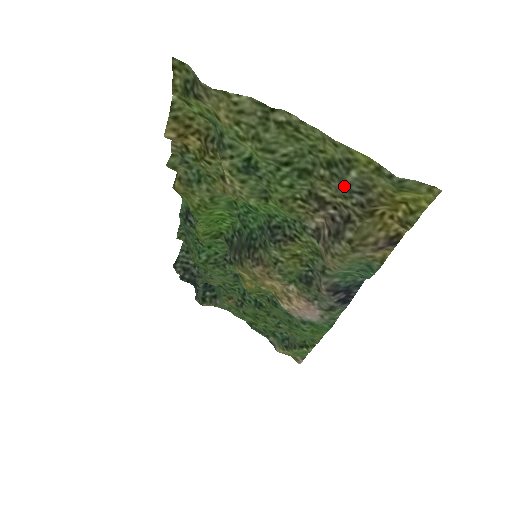
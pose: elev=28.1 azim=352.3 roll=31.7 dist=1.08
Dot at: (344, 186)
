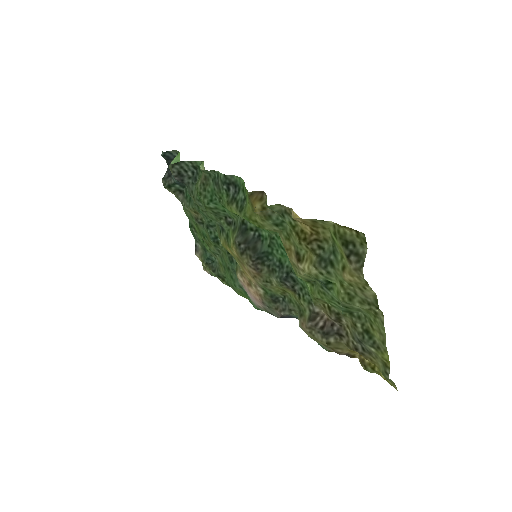
Dot at: (360, 341)
